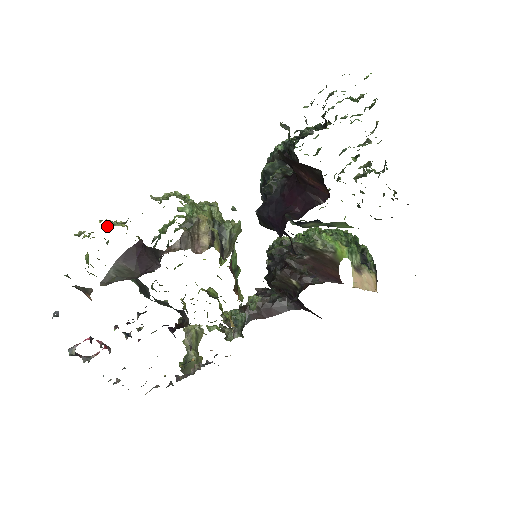
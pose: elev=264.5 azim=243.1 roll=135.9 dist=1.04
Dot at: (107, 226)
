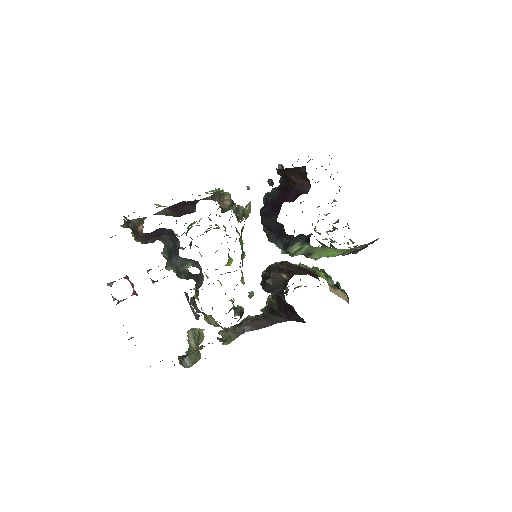
Dot at: (156, 205)
